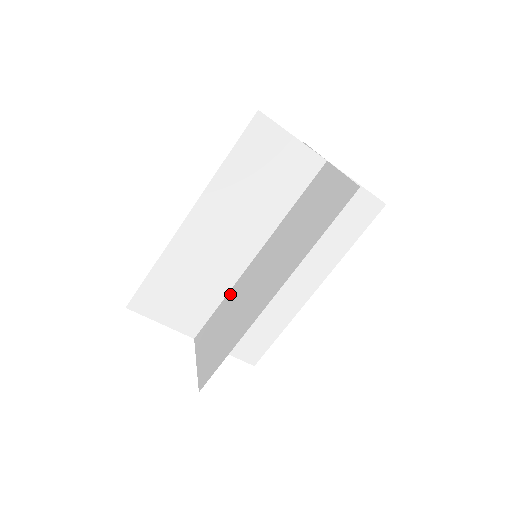
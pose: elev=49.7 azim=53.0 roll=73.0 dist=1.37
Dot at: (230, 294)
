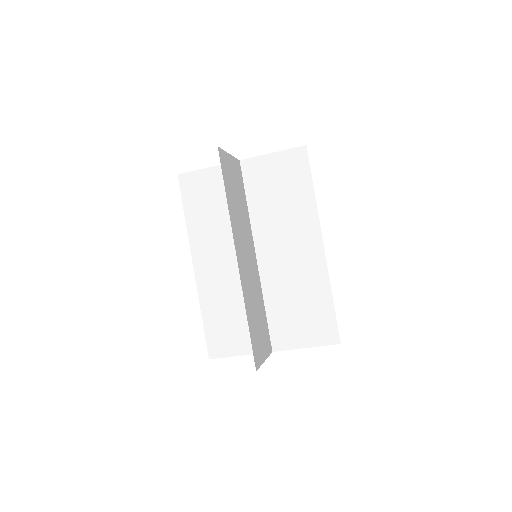
Dot at: (261, 296)
